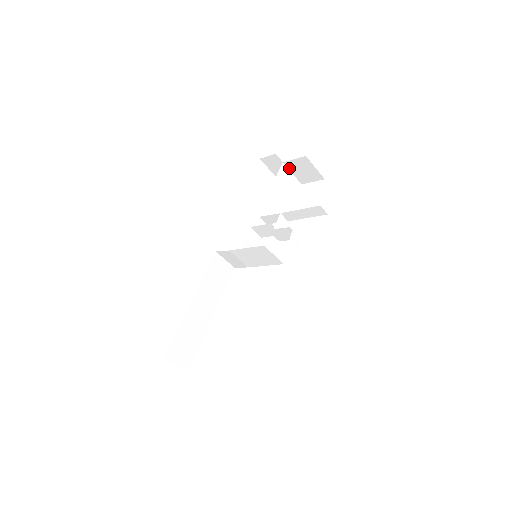
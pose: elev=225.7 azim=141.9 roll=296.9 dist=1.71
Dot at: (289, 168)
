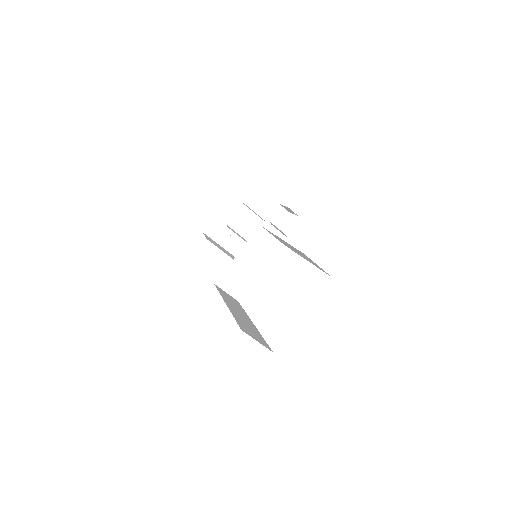
Dot at: (231, 227)
